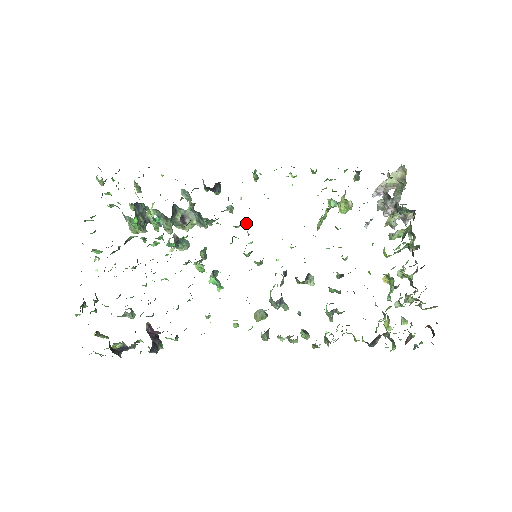
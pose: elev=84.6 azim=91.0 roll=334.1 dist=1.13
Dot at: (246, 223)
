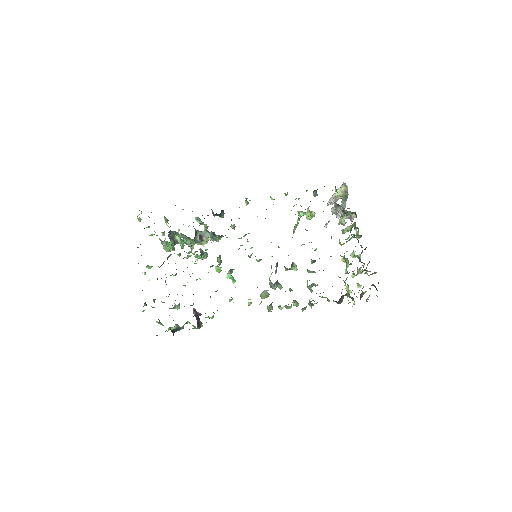
Dot at: occluded
